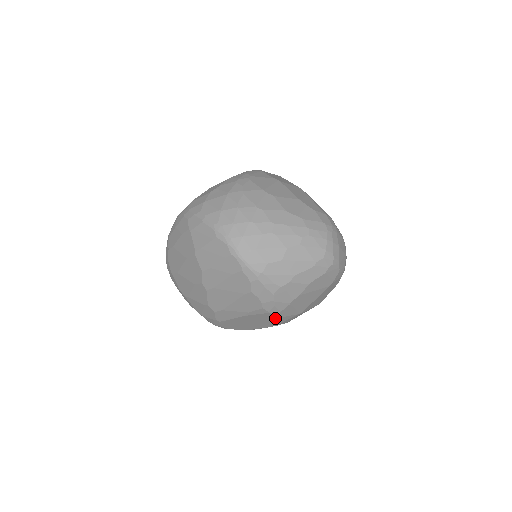
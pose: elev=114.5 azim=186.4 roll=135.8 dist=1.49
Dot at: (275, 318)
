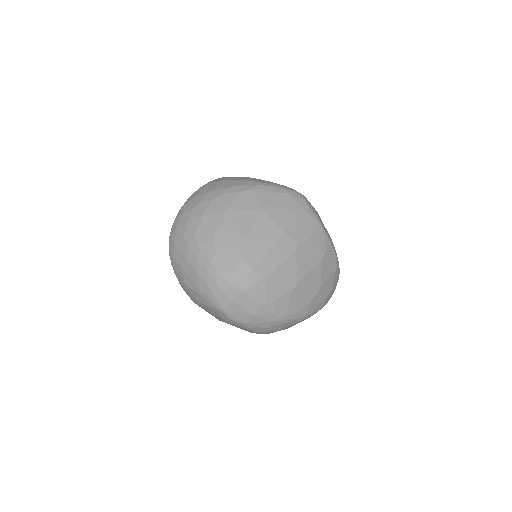
Dot at: occluded
